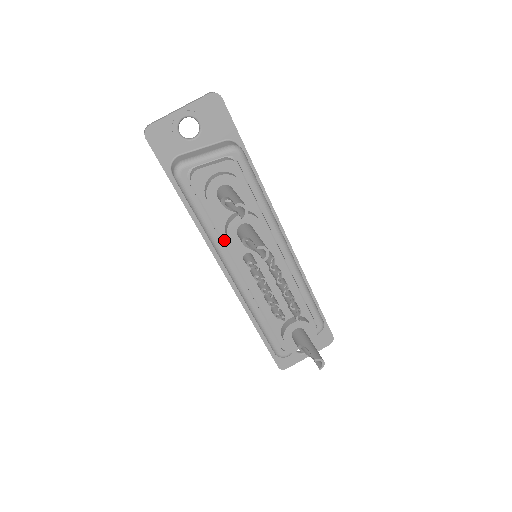
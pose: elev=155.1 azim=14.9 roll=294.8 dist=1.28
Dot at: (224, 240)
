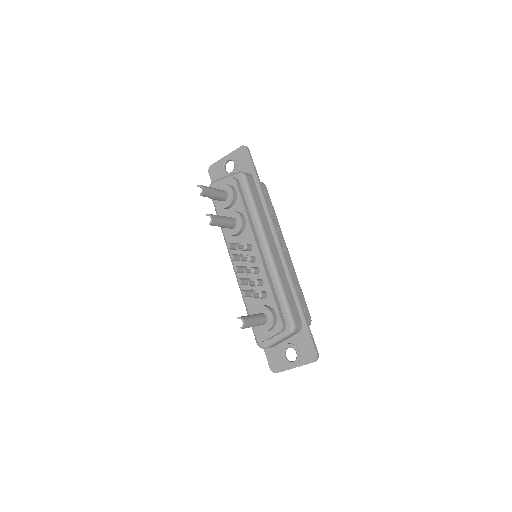
Dot at: occluded
